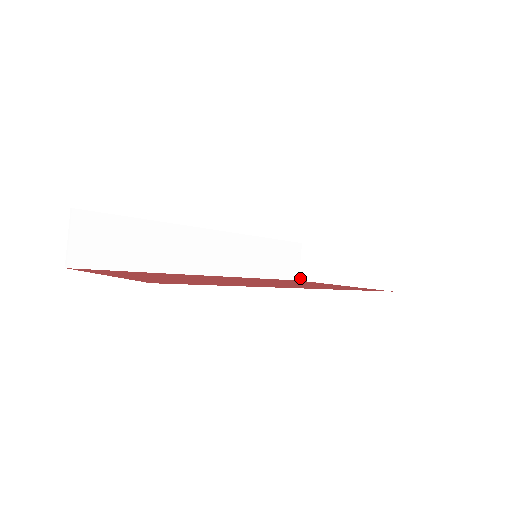
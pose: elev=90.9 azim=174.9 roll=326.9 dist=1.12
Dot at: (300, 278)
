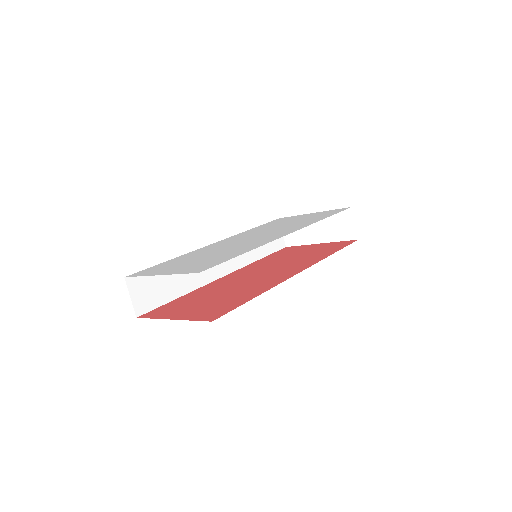
Dot at: (286, 245)
